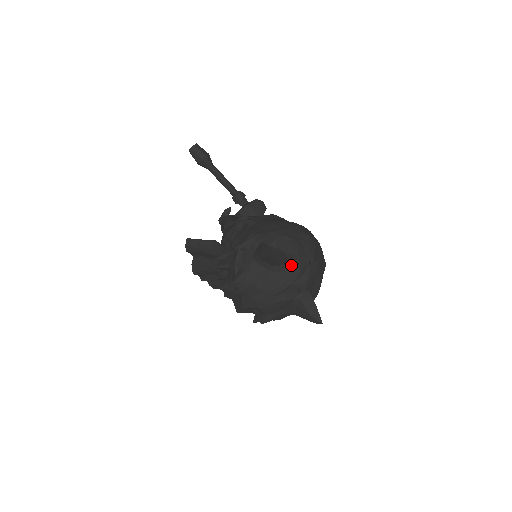
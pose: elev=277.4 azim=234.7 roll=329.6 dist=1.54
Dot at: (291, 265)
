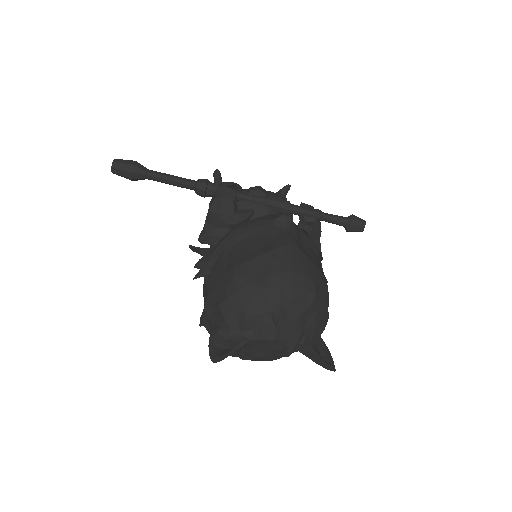
Dot at: (257, 341)
